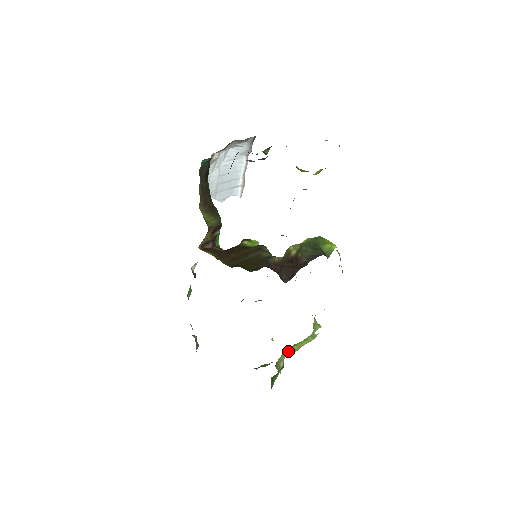
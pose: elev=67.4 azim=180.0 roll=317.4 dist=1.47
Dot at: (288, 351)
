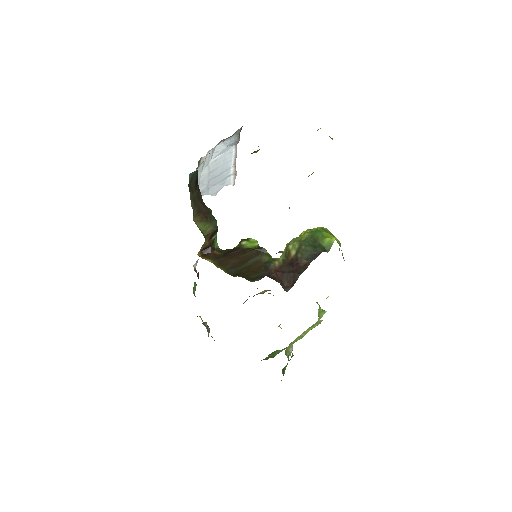
Dot at: (296, 339)
